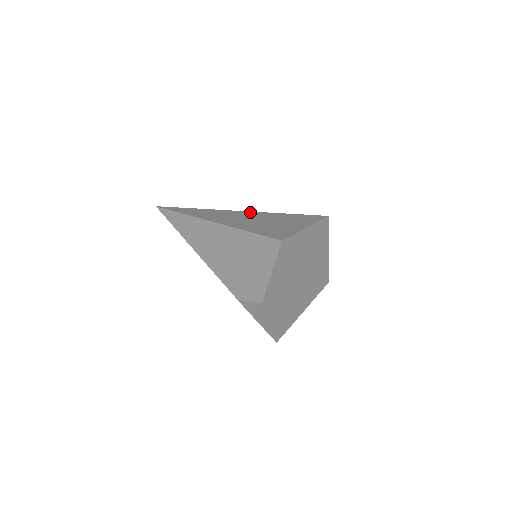
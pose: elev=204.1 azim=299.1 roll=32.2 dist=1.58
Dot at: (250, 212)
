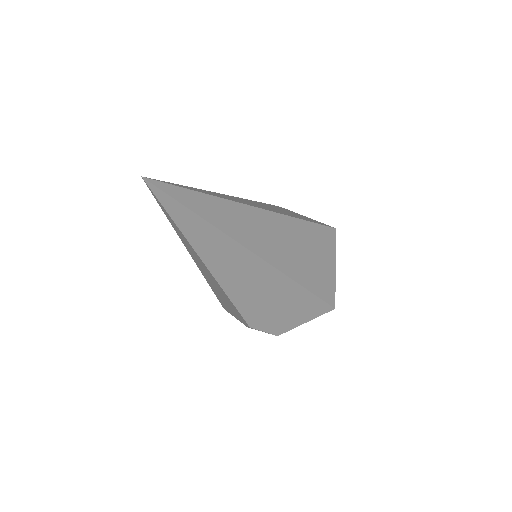
Dot at: (280, 217)
